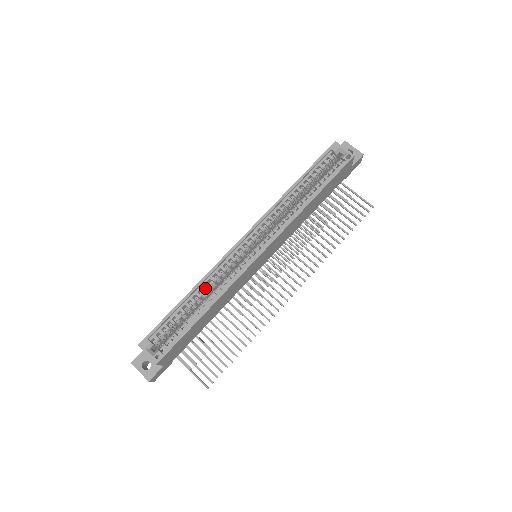
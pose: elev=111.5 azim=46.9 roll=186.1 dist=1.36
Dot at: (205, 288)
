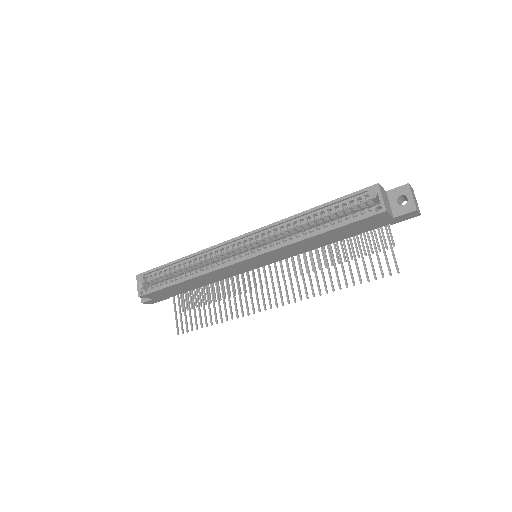
Dot at: (195, 261)
